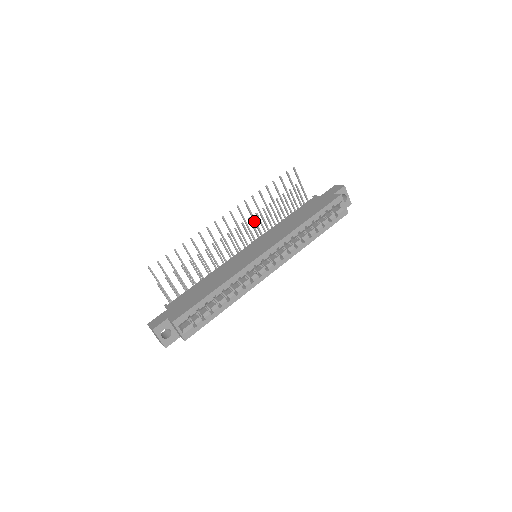
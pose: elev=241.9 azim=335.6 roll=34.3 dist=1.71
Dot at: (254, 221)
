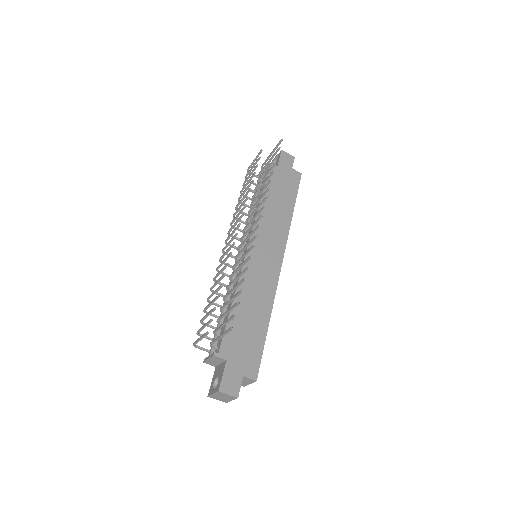
Dot at: occluded
